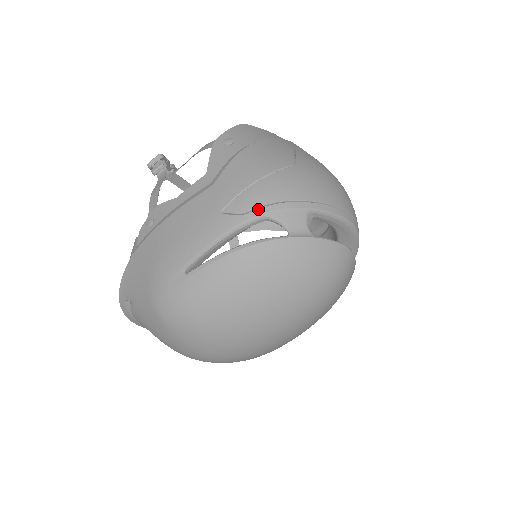
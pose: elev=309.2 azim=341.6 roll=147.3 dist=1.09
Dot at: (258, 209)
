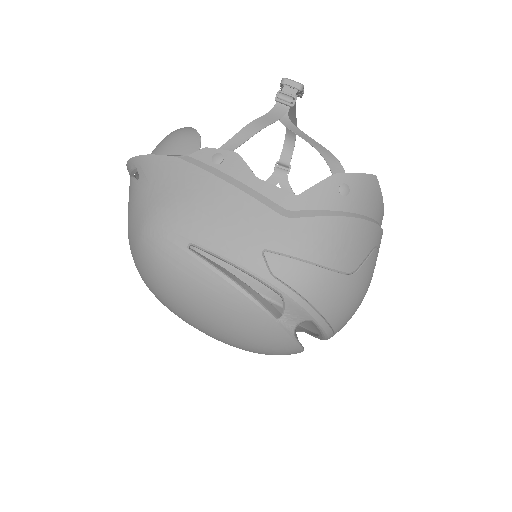
Dot at: (285, 286)
